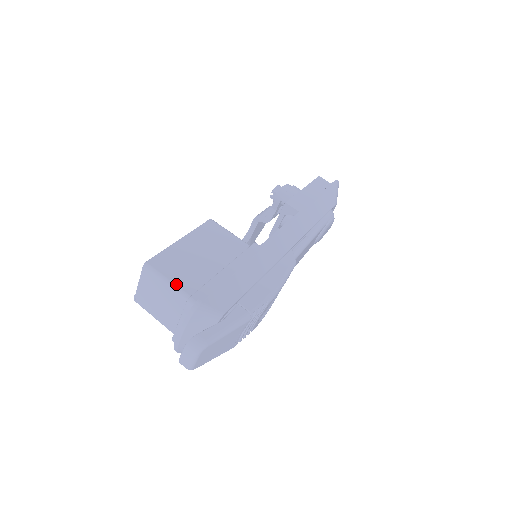
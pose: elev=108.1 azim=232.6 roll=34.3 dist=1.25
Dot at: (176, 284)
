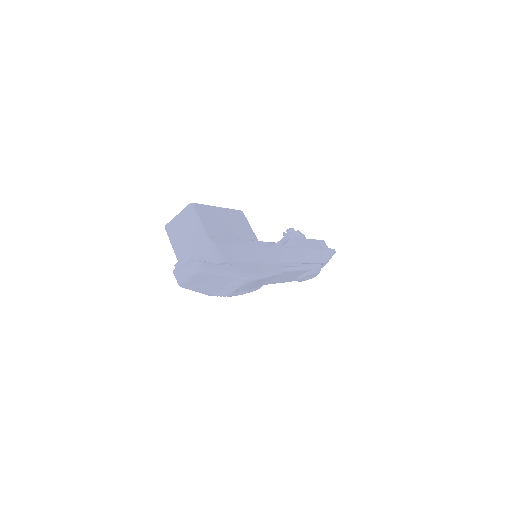
Dot at: (204, 226)
